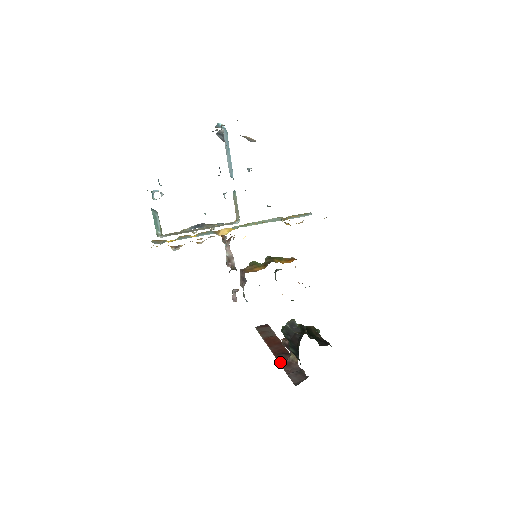
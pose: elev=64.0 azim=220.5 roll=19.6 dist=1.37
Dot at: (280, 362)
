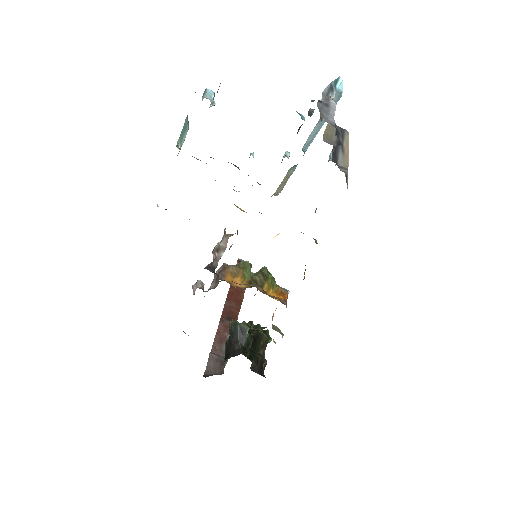
Dot at: (218, 330)
